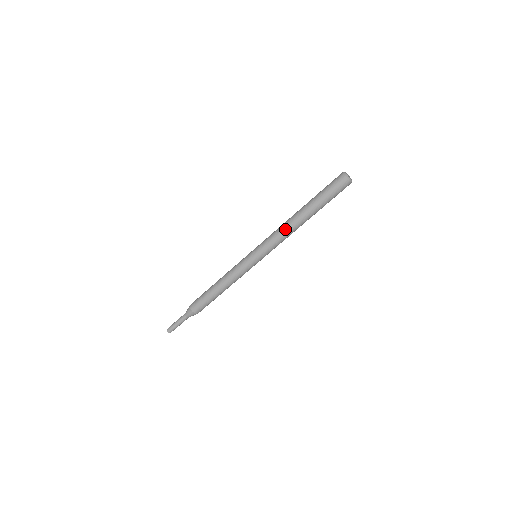
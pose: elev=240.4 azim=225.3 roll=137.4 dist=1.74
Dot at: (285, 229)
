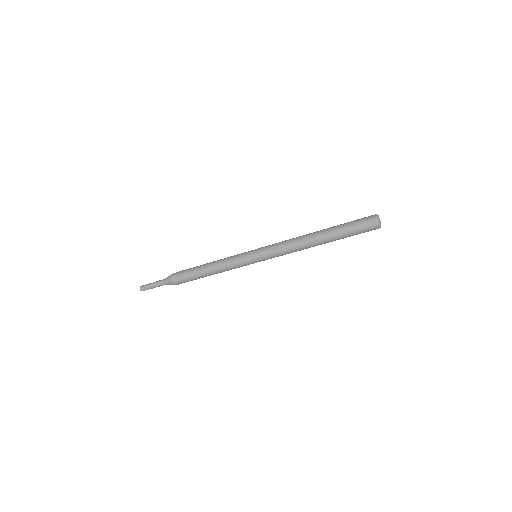
Dot at: (296, 244)
